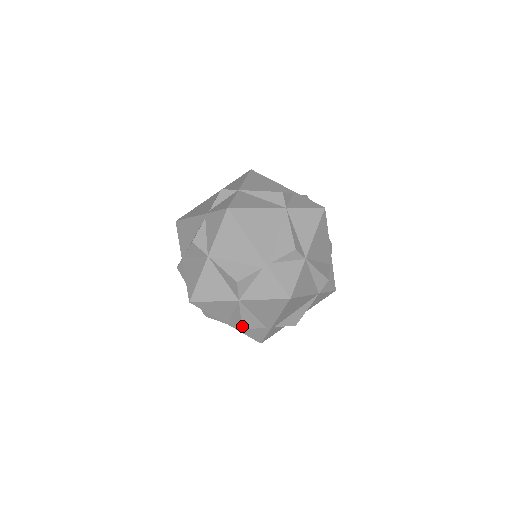
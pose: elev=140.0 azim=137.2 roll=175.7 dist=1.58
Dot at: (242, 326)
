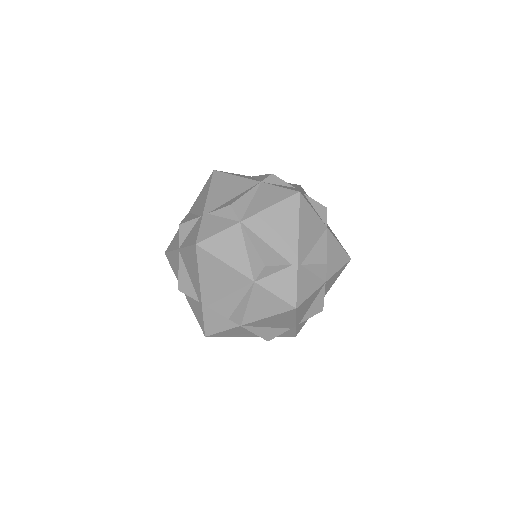
Dot at: (179, 286)
